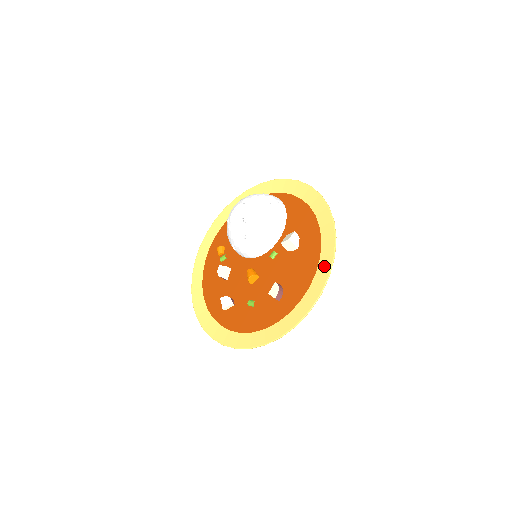
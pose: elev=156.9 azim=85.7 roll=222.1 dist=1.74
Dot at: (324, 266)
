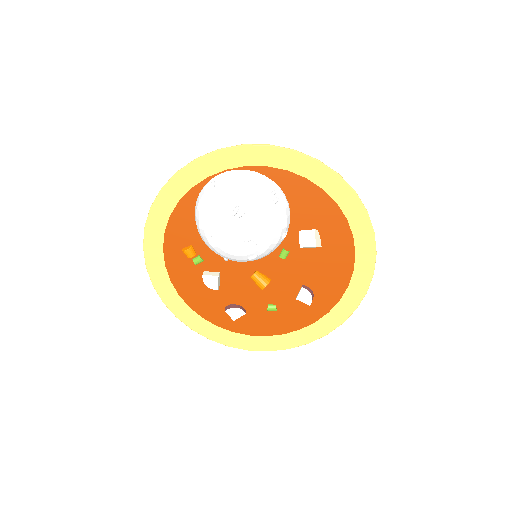
Dot at: (364, 265)
